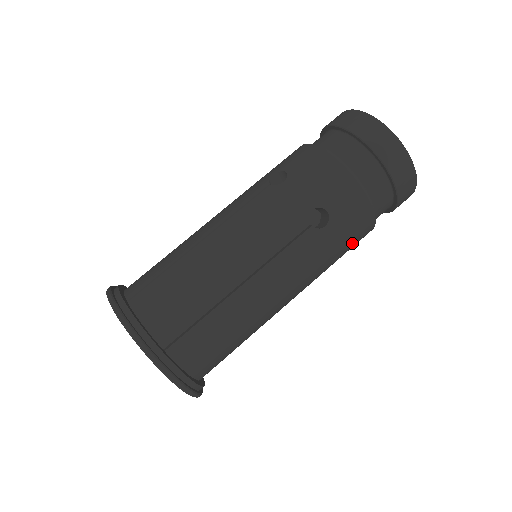
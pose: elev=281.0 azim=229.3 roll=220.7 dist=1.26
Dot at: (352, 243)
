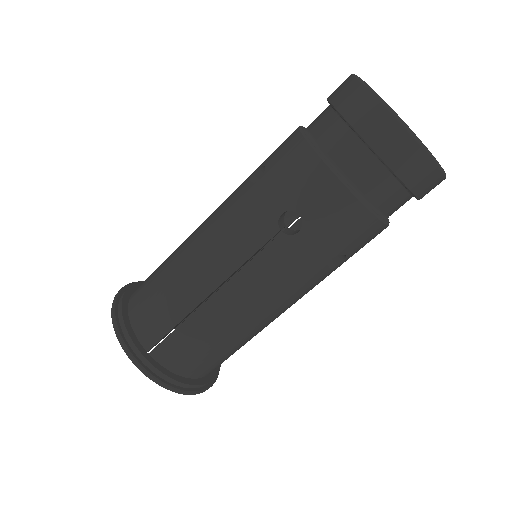
Dot at: (350, 246)
